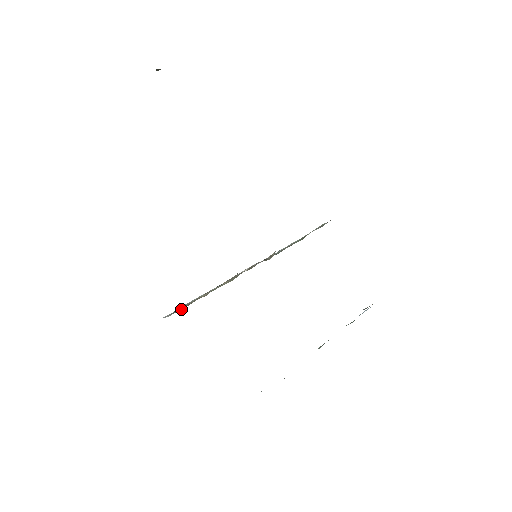
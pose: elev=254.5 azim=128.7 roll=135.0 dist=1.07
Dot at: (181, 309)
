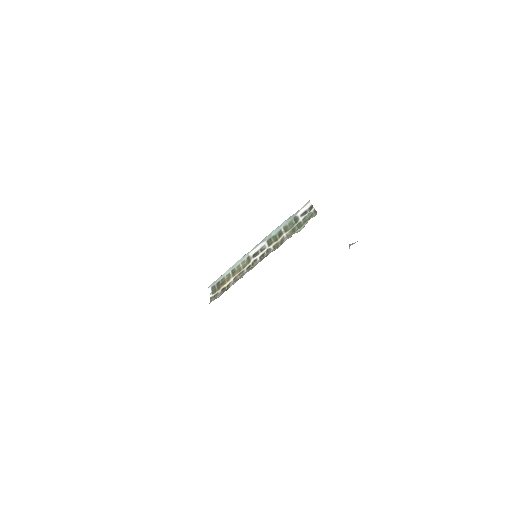
Dot at: (217, 287)
